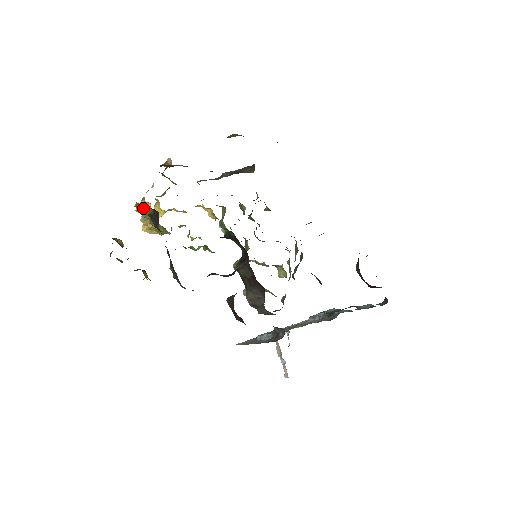
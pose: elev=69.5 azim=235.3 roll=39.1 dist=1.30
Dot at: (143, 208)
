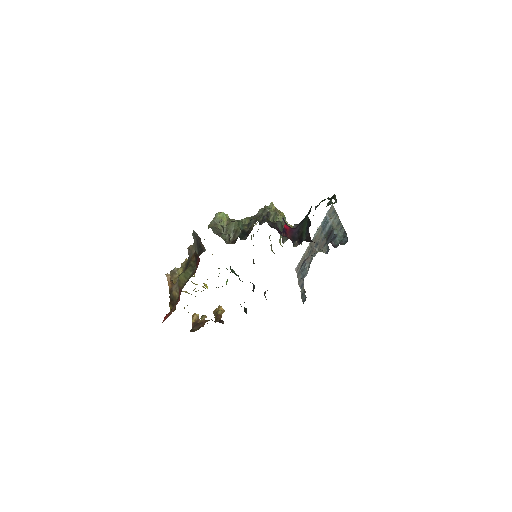
Dot at: occluded
